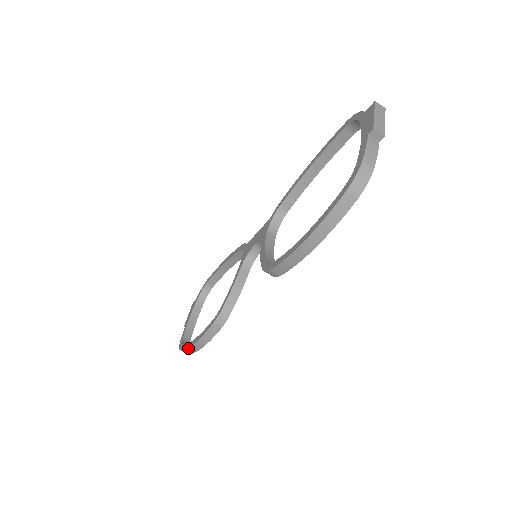
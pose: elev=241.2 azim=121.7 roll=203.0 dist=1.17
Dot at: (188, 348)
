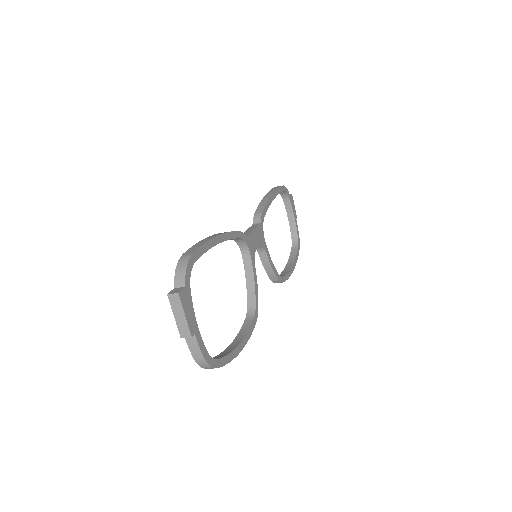
Dot at: occluded
